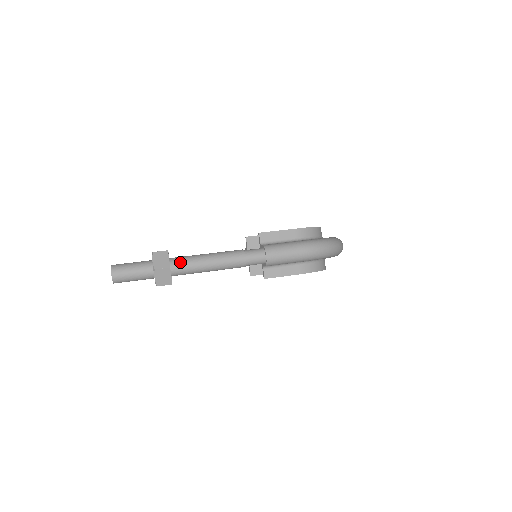
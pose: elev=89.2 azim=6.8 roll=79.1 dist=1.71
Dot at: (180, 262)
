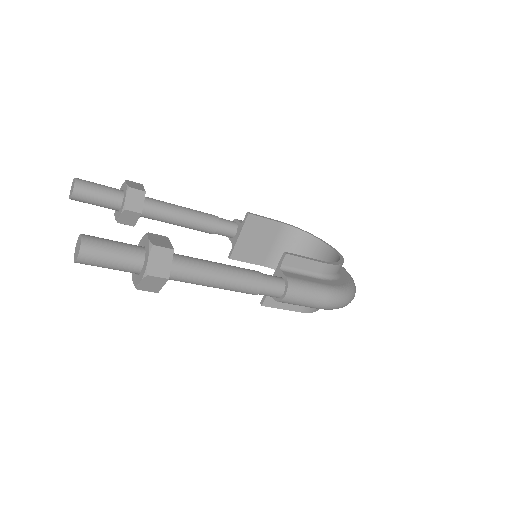
Dot at: (182, 268)
